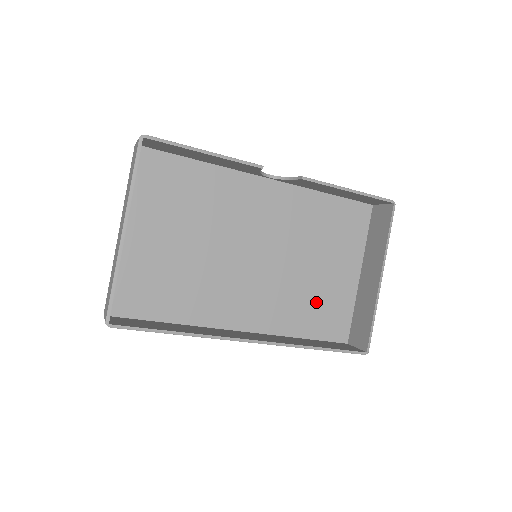
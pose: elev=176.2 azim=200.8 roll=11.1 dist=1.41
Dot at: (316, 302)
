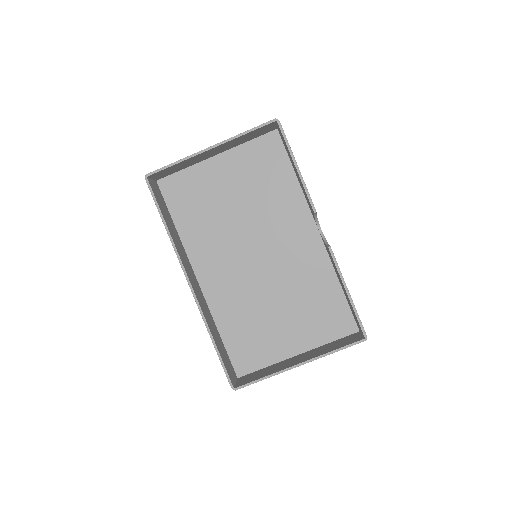
Dot at: (253, 329)
